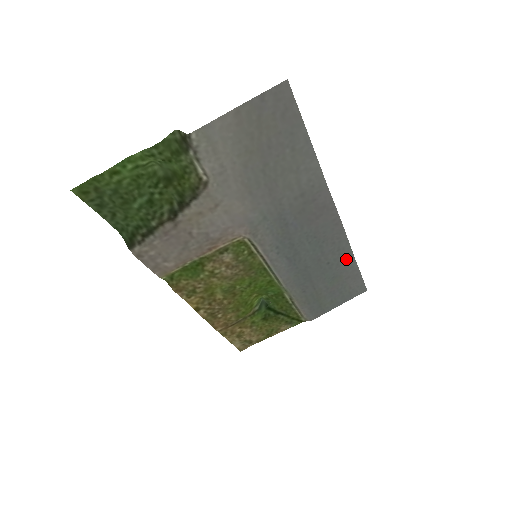
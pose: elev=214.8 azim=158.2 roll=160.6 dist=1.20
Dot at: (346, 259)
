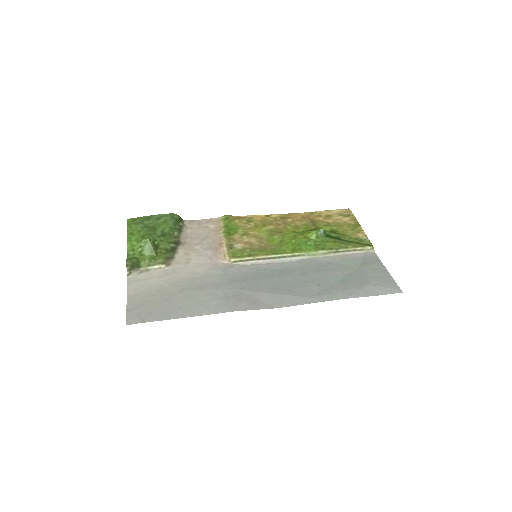
Dot at: (333, 294)
